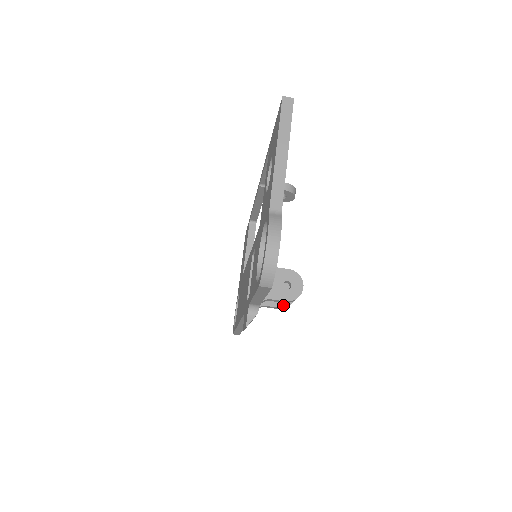
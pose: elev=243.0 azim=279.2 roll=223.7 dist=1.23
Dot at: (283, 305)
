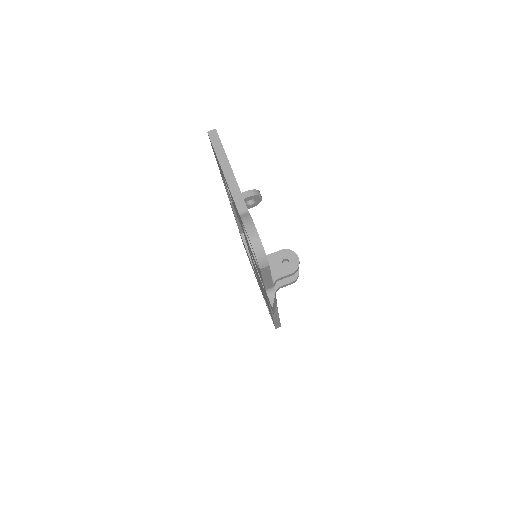
Dot at: (293, 279)
